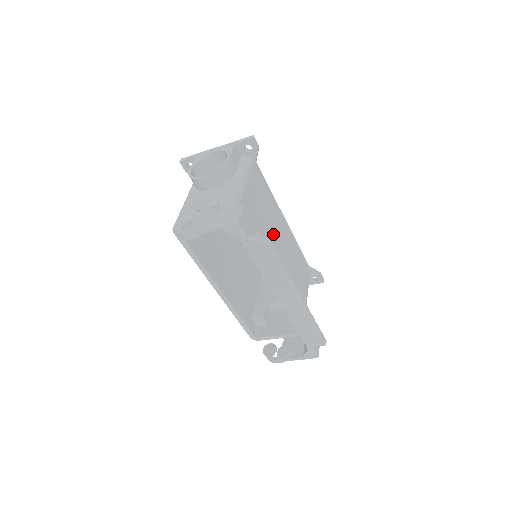
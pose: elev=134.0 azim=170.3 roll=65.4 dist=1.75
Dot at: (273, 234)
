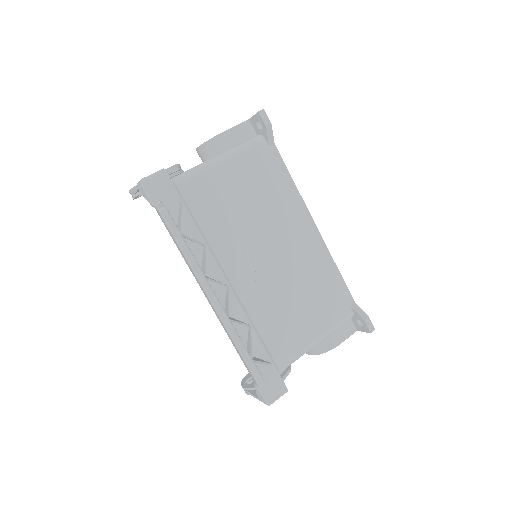
Dot at: (267, 232)
